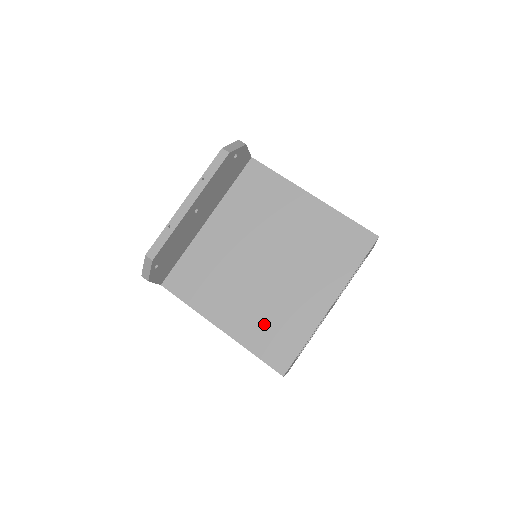
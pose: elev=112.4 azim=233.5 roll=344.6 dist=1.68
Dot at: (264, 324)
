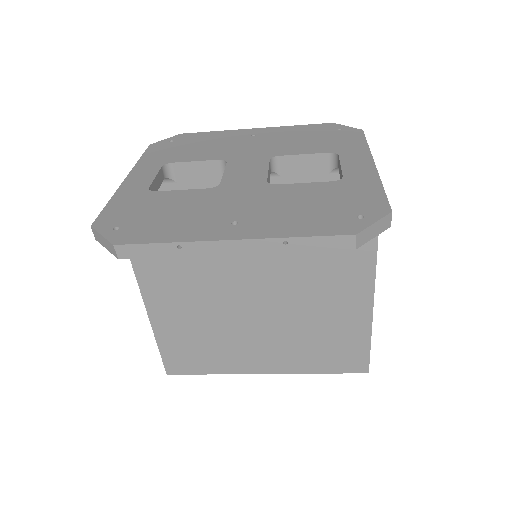
Dot at: (192, 336)
